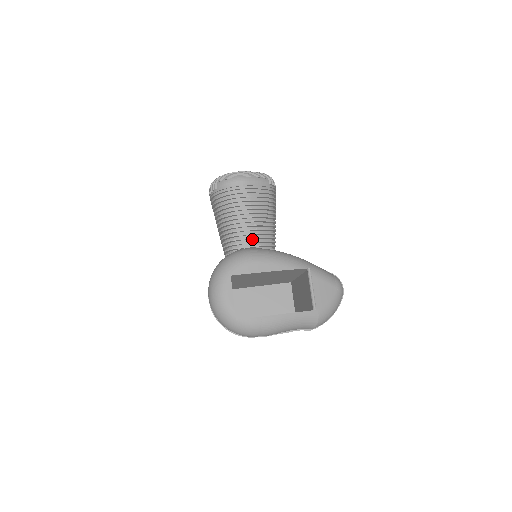
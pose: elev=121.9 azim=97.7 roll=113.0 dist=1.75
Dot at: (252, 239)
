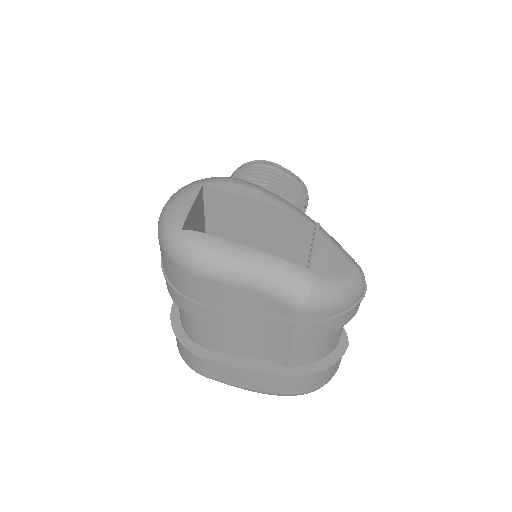
Dot at: occluded
